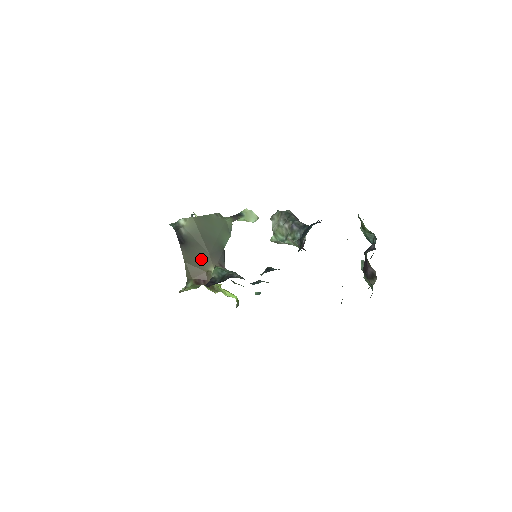
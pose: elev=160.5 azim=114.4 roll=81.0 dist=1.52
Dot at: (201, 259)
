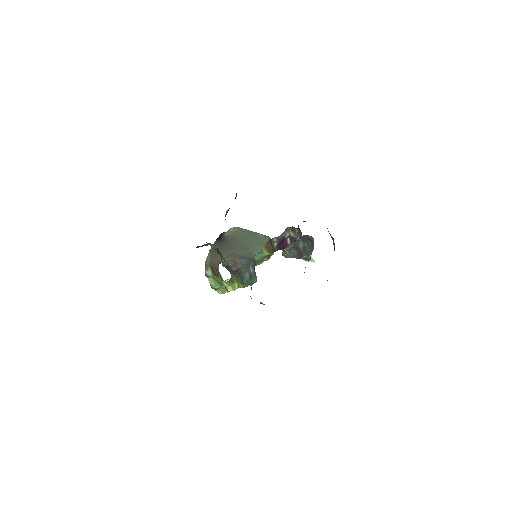
Dot at: (223, 253)
